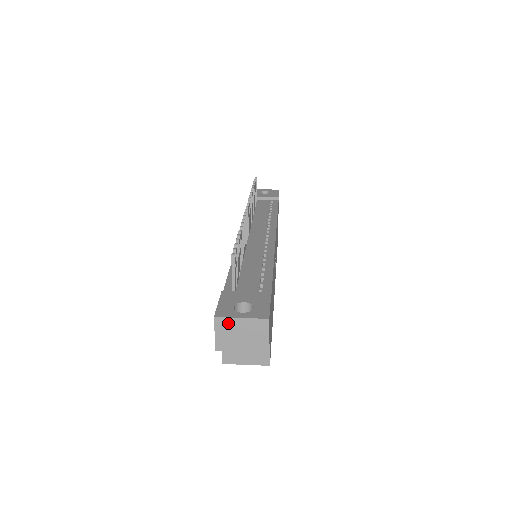
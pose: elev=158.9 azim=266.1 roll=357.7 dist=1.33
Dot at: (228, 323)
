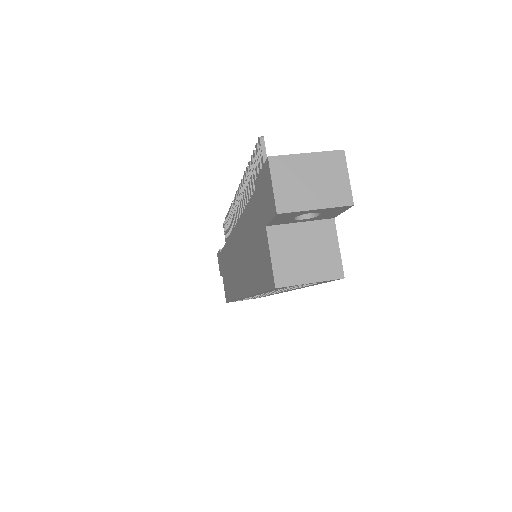
Dot at: (289, 164)
